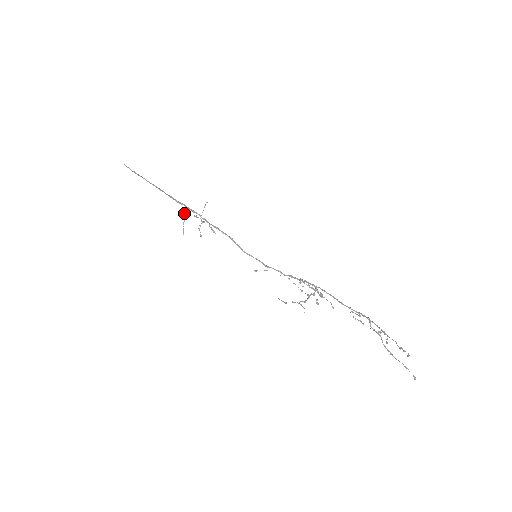
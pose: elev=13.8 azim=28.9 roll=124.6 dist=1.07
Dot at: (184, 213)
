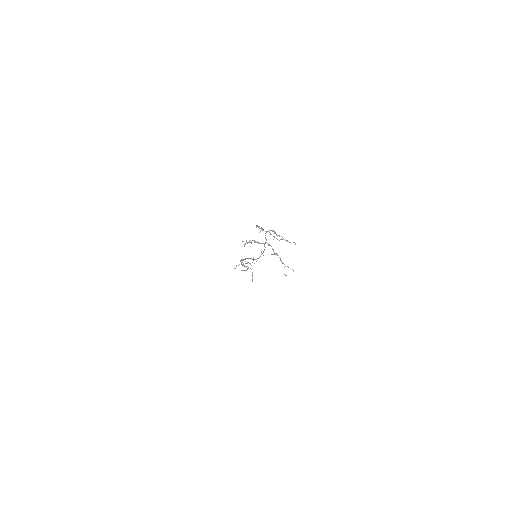
Dot at: (248, 268)
